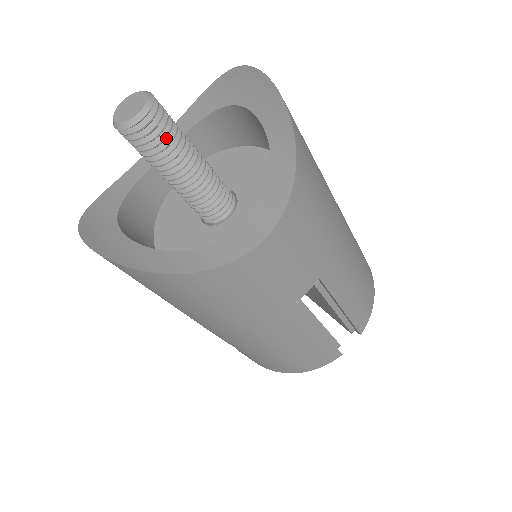
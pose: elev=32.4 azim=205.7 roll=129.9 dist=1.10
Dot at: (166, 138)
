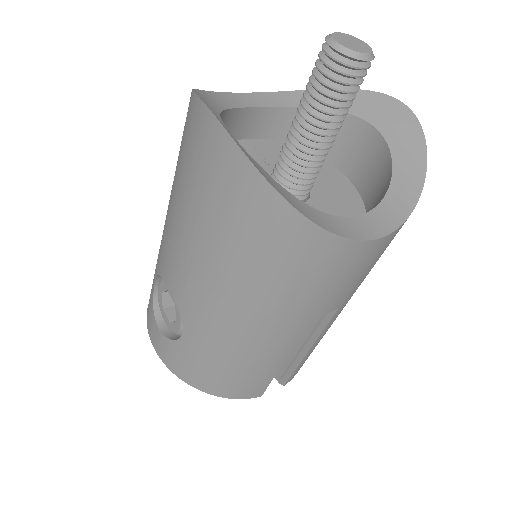
Dot at: (350, 93)
